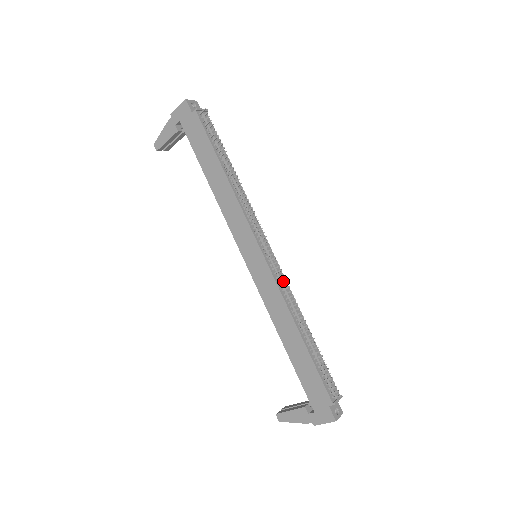
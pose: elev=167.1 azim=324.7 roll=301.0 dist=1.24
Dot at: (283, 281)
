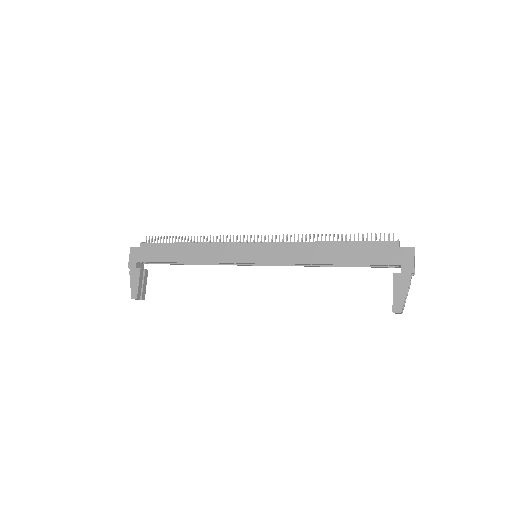
Dot at: occluded
